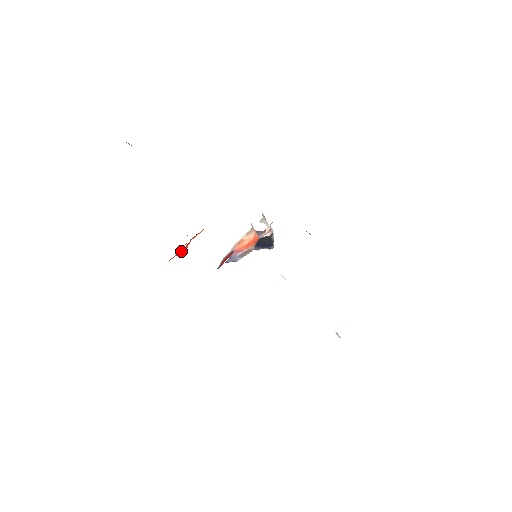
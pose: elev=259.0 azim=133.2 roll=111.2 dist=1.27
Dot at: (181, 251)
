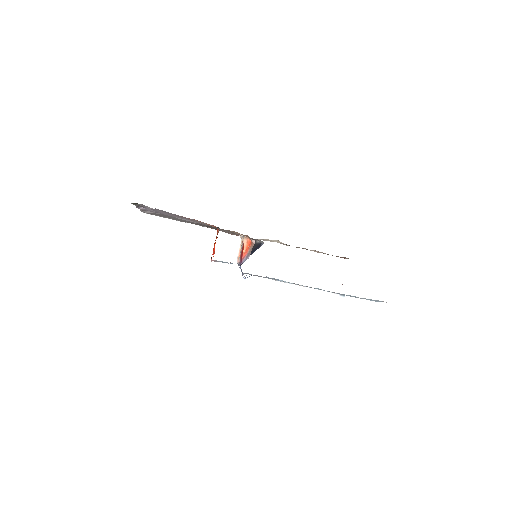
Dot at: occluded
